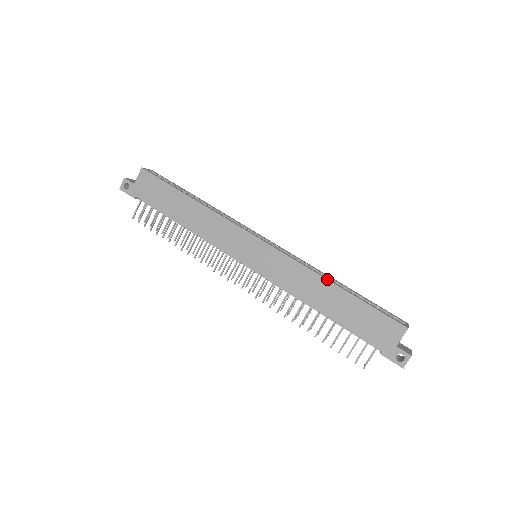
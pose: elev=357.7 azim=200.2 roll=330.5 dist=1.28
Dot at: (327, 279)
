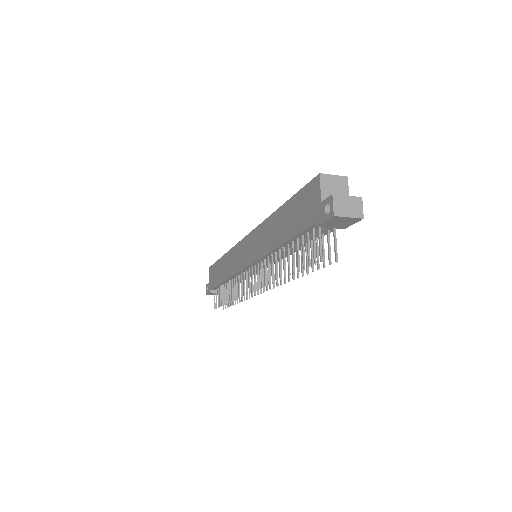
Dot at: (273, 213)
